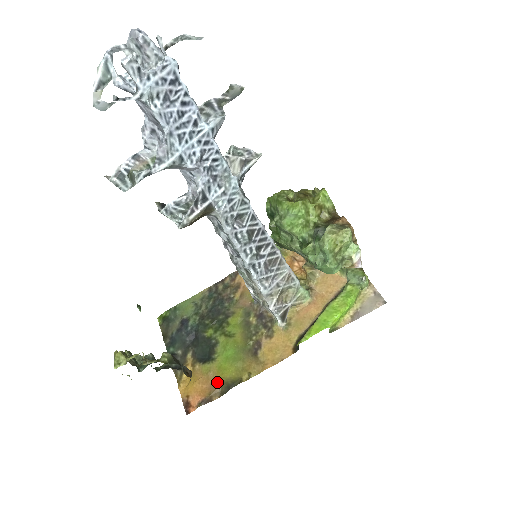
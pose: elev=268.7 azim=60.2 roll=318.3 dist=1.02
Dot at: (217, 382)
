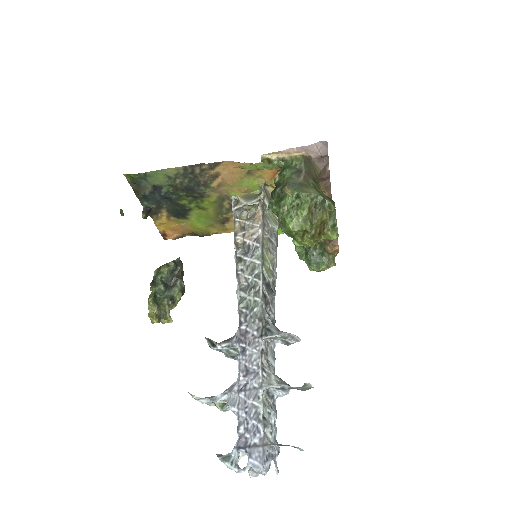
Dot at: (189, 231)
